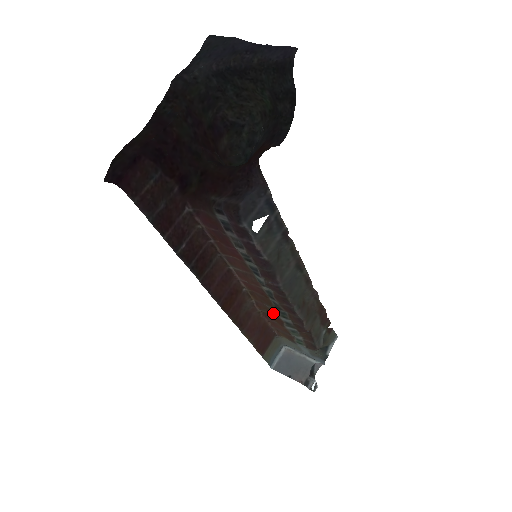
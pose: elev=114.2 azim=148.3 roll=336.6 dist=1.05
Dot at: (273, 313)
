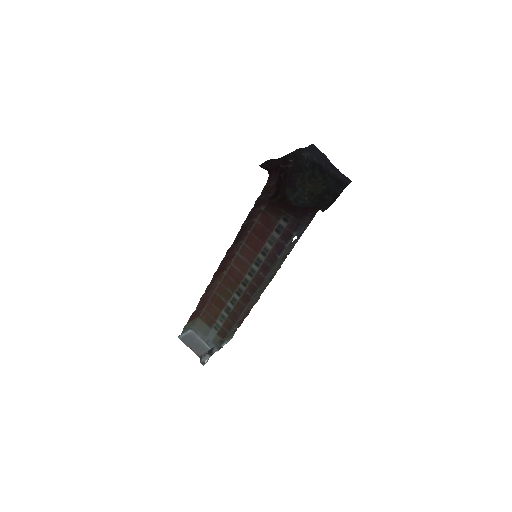
Dot at: (225, 297)
